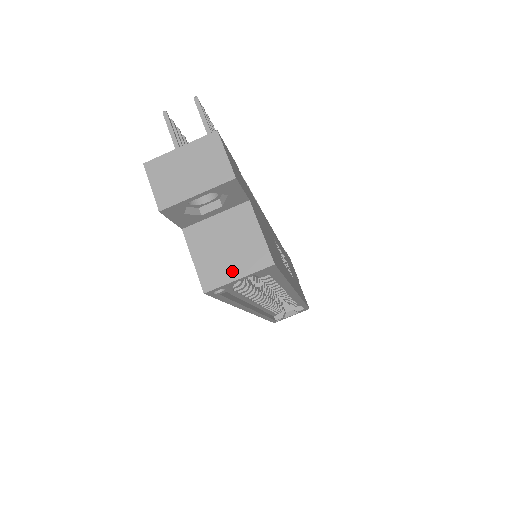
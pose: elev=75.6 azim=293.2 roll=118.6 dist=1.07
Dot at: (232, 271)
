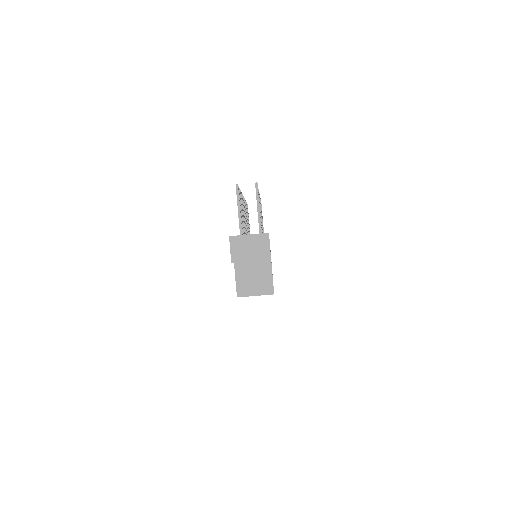
Dot at: (253, 291)
